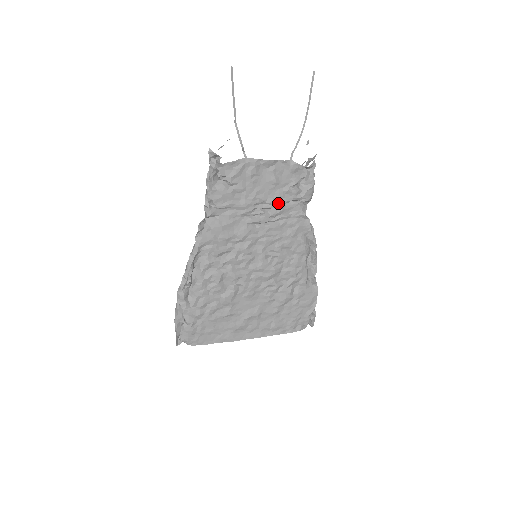
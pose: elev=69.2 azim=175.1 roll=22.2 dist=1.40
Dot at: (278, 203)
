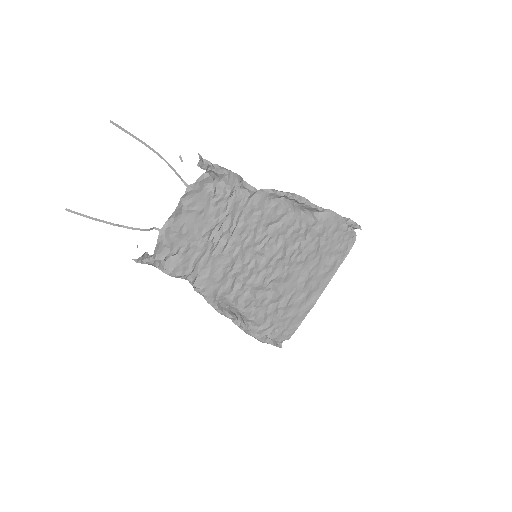
Dot at: (221, 216)
